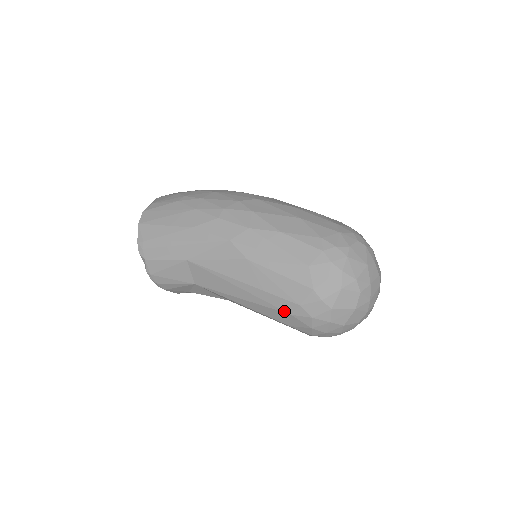
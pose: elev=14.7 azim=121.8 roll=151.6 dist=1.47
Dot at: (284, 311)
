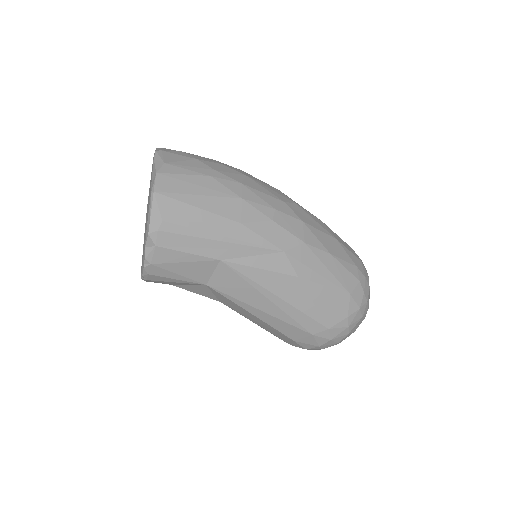
Dot at: (308, 331)
